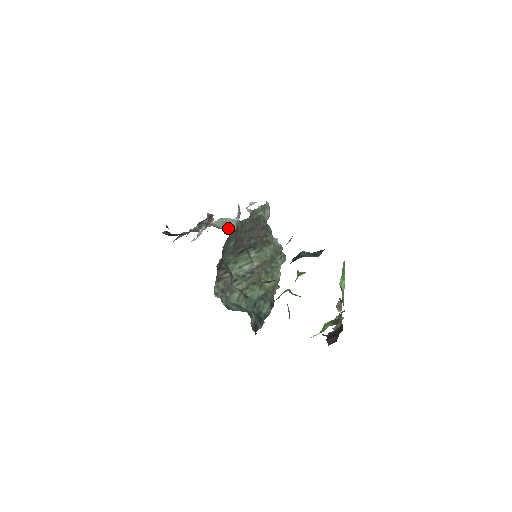
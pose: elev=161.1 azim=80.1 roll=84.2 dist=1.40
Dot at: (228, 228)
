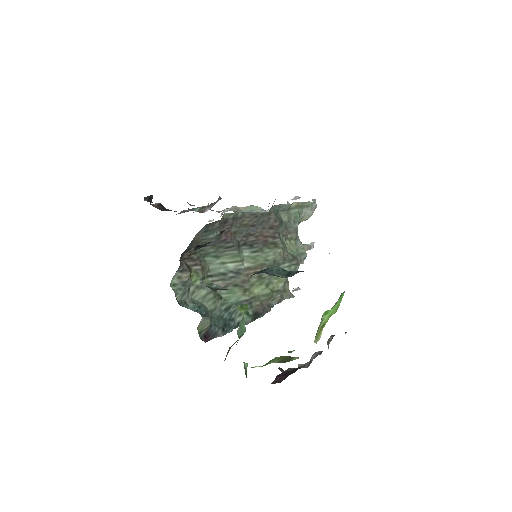
Dot at: occluded
